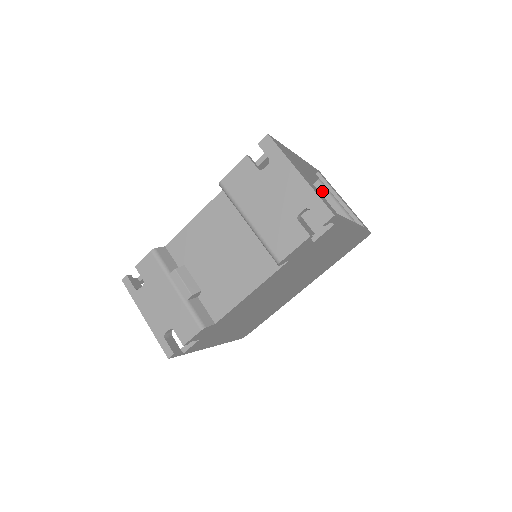
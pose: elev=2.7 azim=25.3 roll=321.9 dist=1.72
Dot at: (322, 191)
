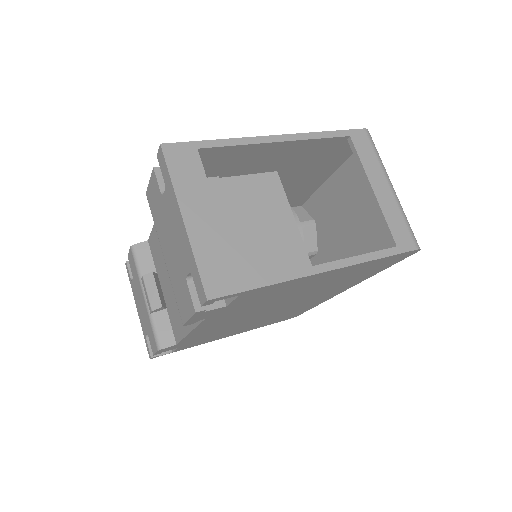
Dot at: occluded
